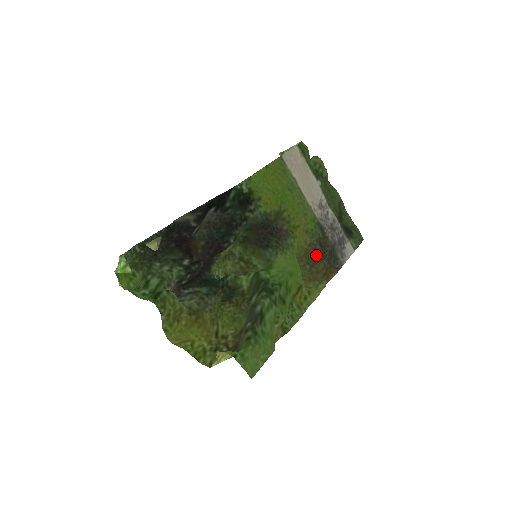
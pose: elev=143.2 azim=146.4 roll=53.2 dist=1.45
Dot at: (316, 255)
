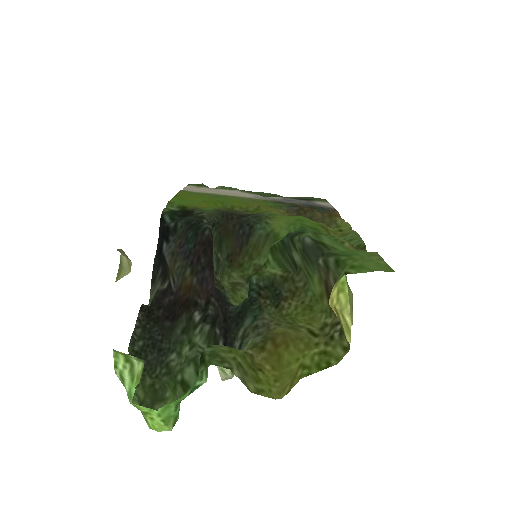
Dot at: (302, 212)
